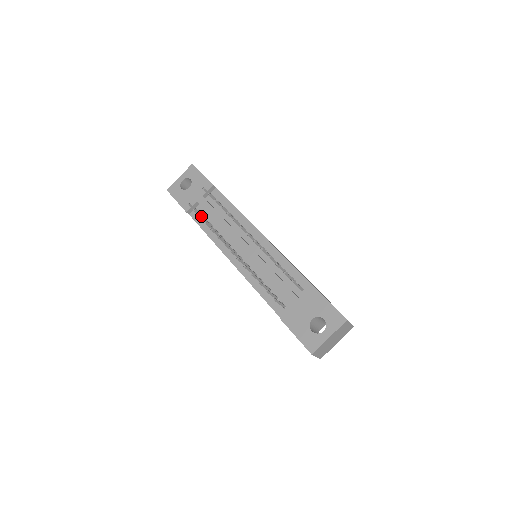
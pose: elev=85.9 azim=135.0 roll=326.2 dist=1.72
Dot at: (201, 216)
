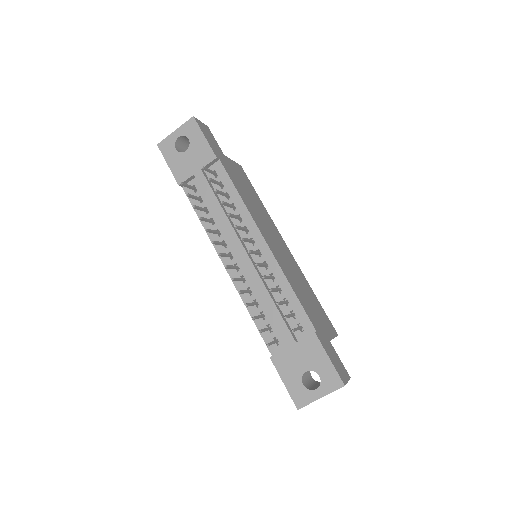
Dot at: occluded
